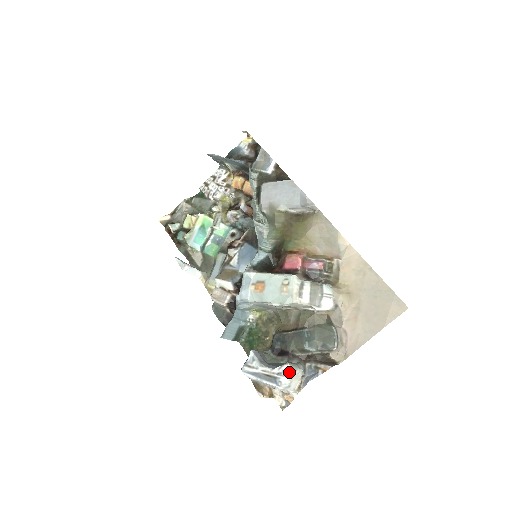
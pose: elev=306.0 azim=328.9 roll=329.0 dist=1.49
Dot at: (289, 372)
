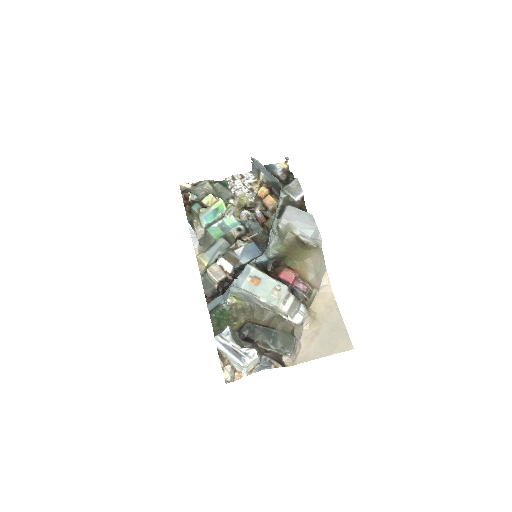
Dot at: (254, 356)
